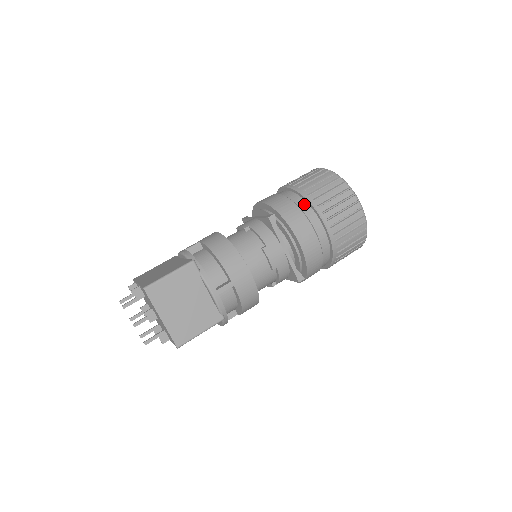
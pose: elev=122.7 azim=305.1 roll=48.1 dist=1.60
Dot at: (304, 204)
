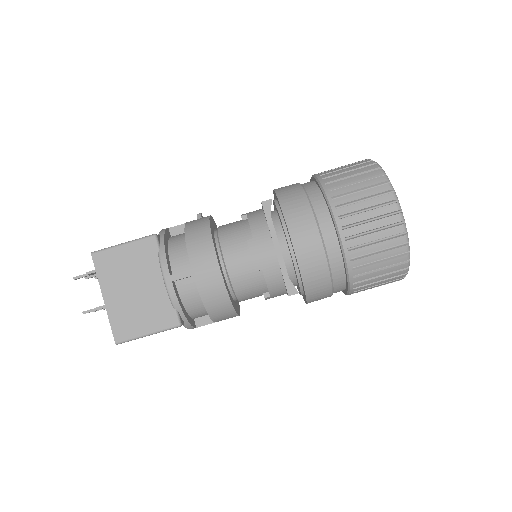
Dot at: (341, 279)
